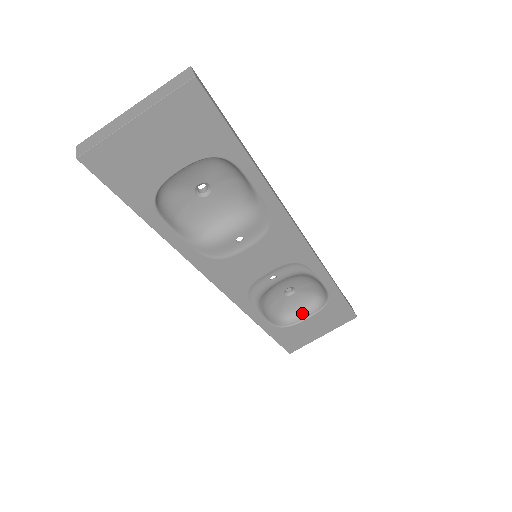
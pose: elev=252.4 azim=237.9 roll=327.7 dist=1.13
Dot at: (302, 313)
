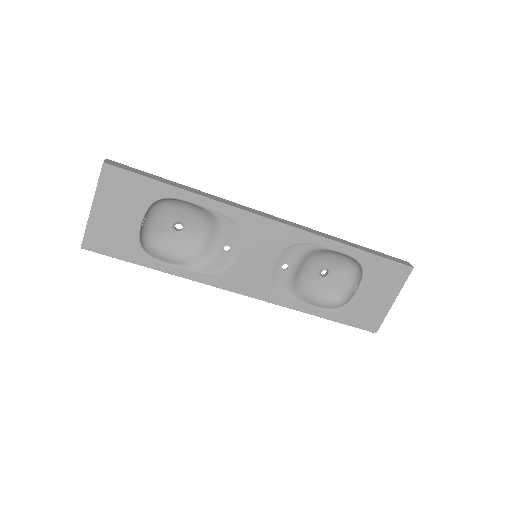
Dot at: (352, 288)
